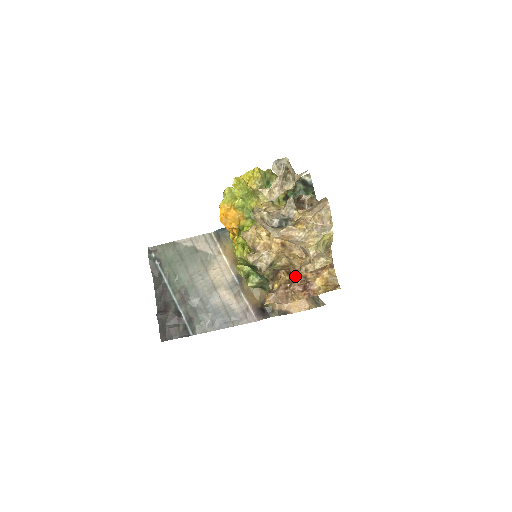
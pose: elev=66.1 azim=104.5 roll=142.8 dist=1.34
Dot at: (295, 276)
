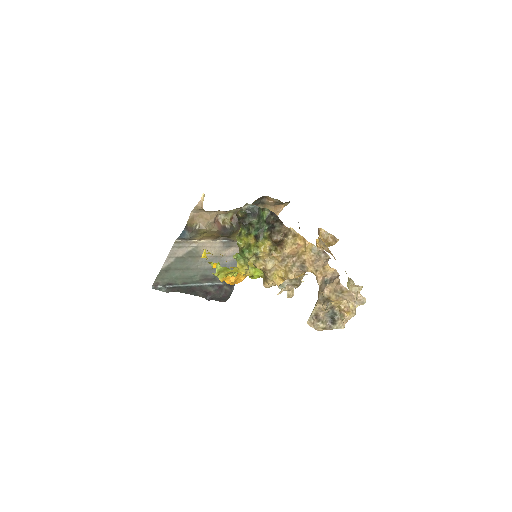
Dot at: occluded
